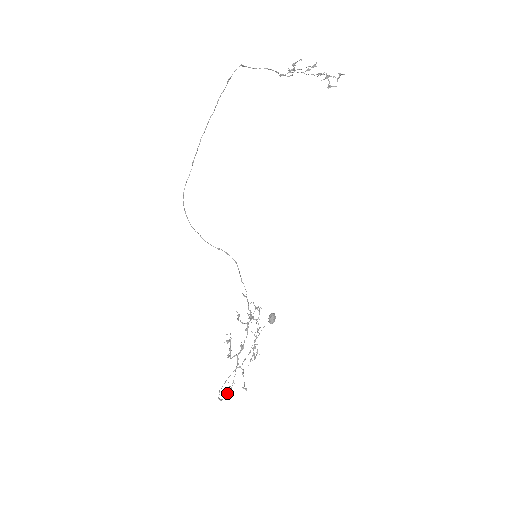
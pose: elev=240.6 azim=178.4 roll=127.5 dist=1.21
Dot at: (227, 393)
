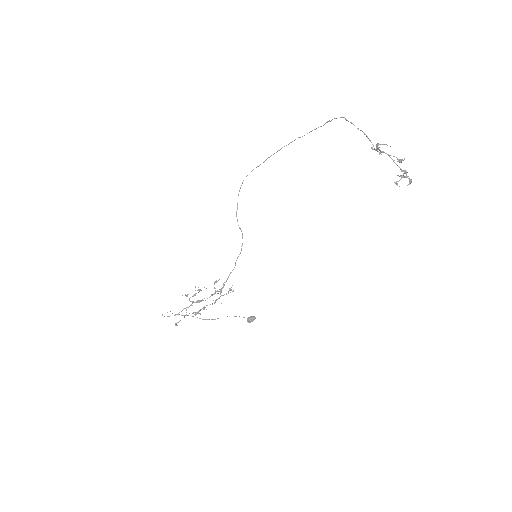
Dot at: occluded
